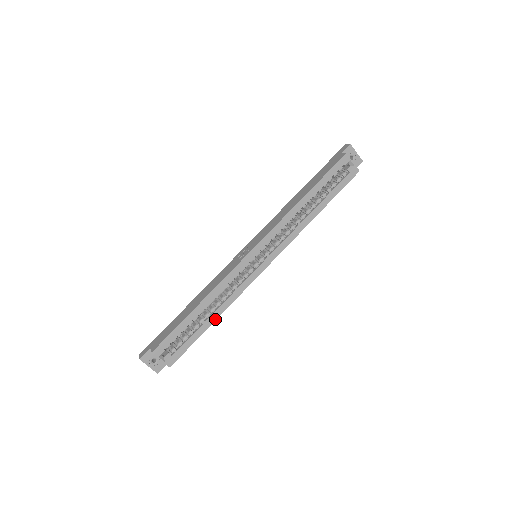
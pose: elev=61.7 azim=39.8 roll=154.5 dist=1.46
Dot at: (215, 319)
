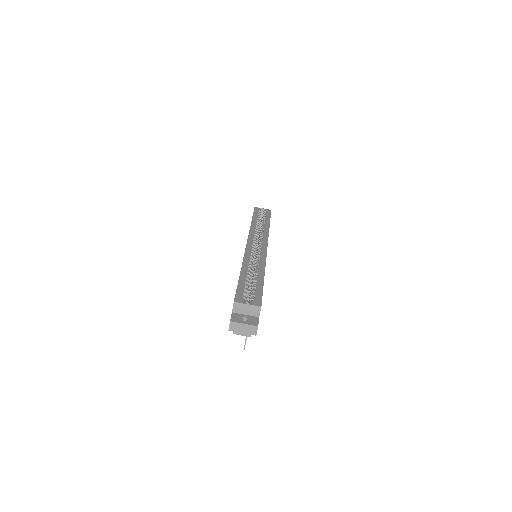
Dot at: (263, 275)
